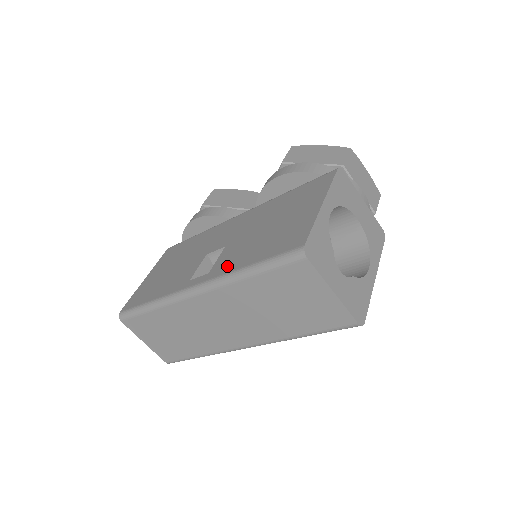
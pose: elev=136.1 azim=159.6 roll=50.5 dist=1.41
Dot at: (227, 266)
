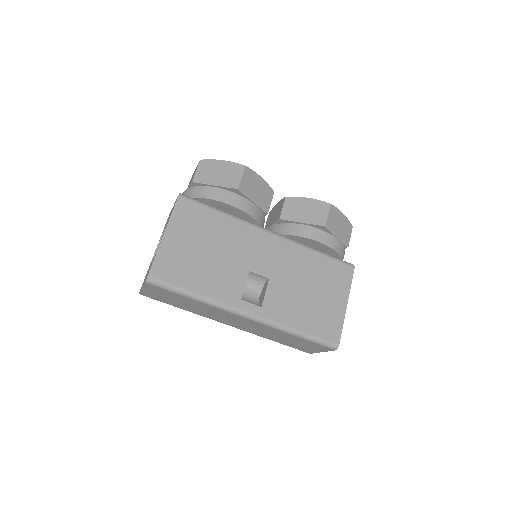
Dot at: (280, 314)
